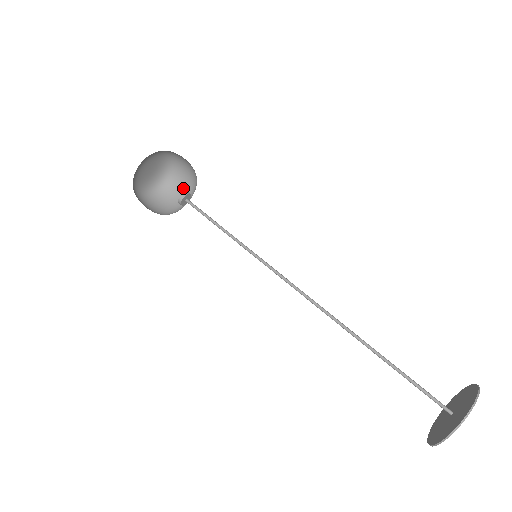
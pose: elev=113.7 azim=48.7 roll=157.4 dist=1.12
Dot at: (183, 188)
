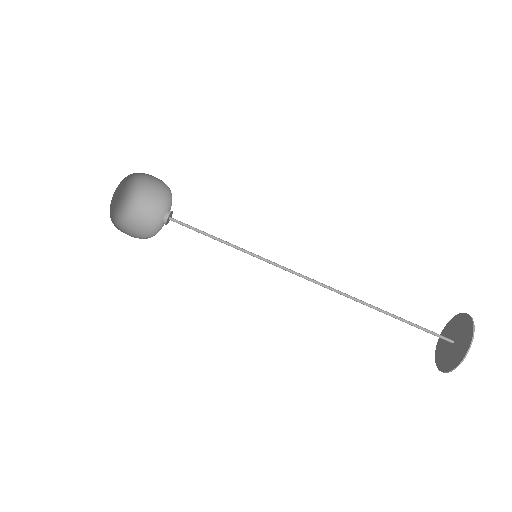
Dot at: (149, 215)
